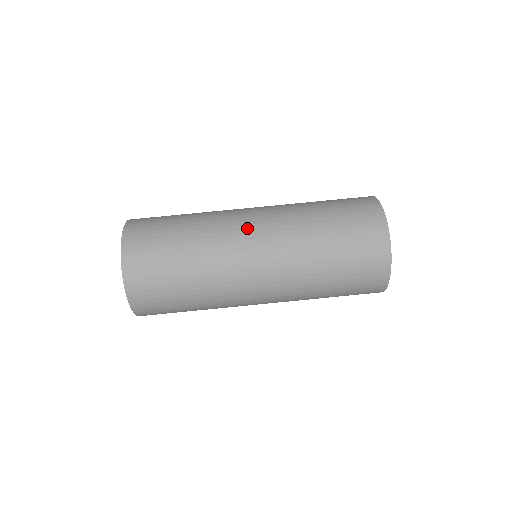
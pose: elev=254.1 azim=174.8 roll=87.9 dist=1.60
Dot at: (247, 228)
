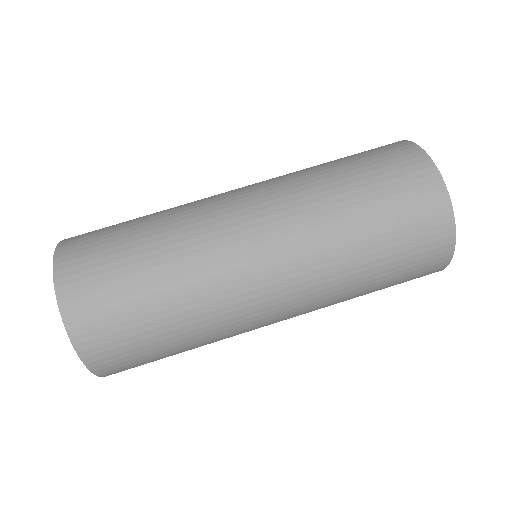
Dot at: (245, 237)
